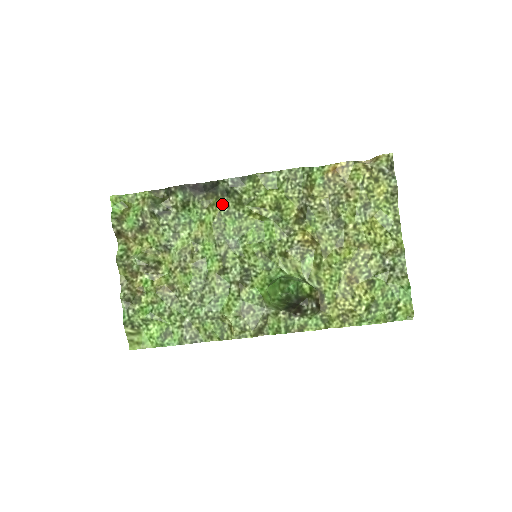
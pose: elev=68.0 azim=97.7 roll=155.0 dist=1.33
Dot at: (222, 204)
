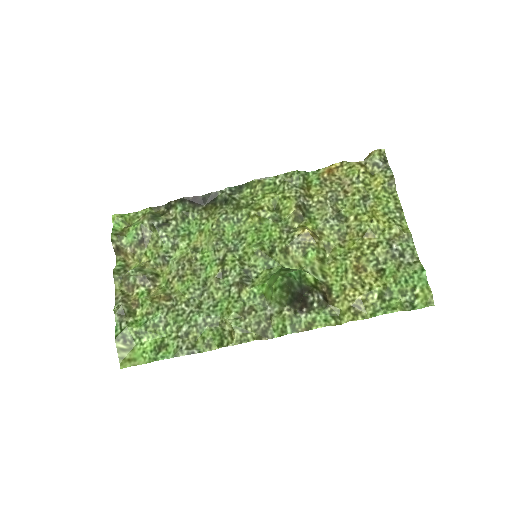
Dot at: (221, 212)
